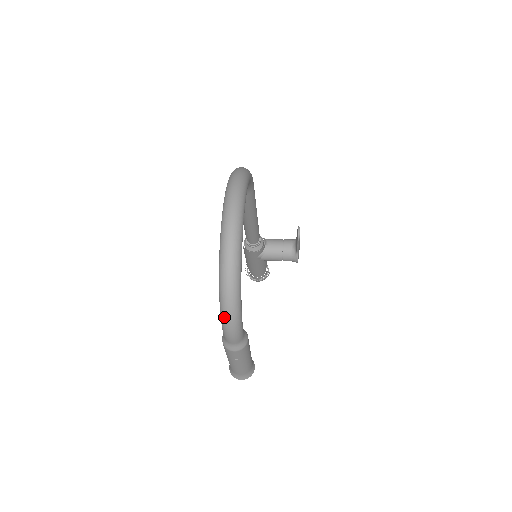
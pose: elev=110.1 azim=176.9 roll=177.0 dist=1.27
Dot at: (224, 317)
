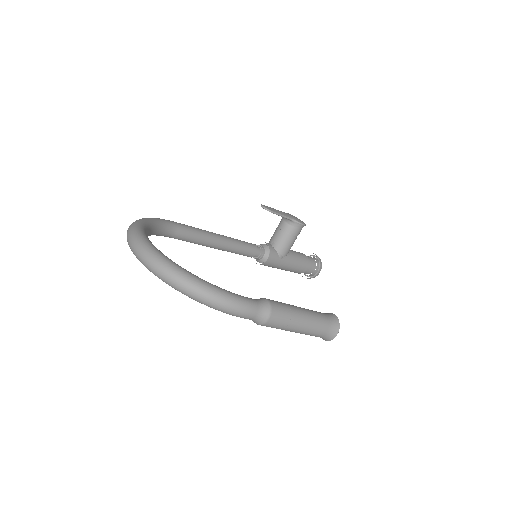
Dot at: (212, 306)
